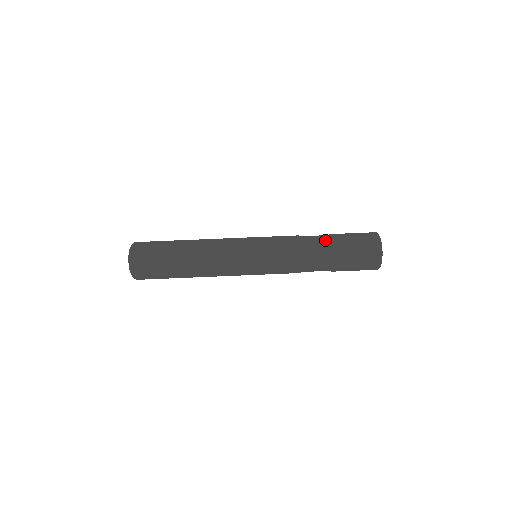
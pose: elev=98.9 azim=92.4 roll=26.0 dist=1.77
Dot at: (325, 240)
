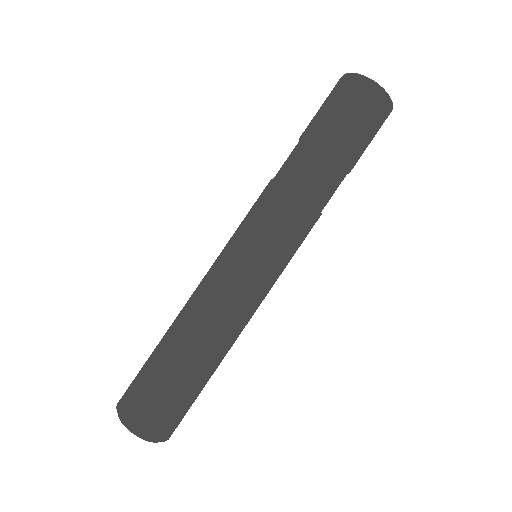
Dot at: (332, 165)
